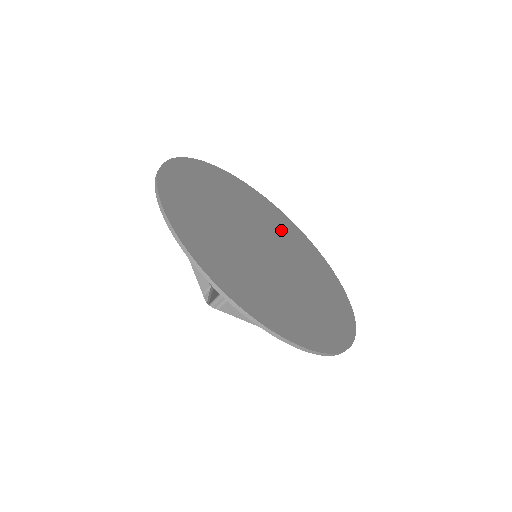
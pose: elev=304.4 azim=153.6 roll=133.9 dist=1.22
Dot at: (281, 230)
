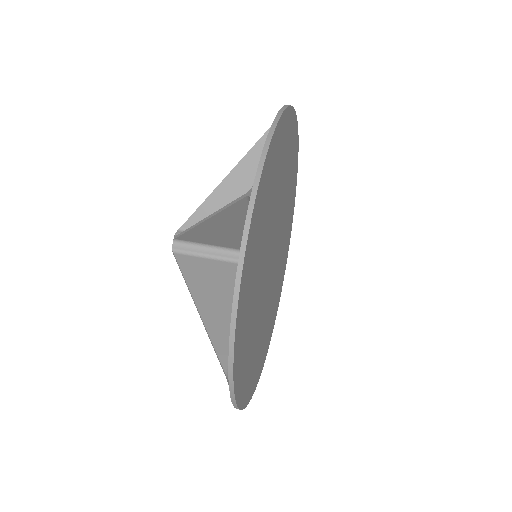
Dot at: (279, 276)
